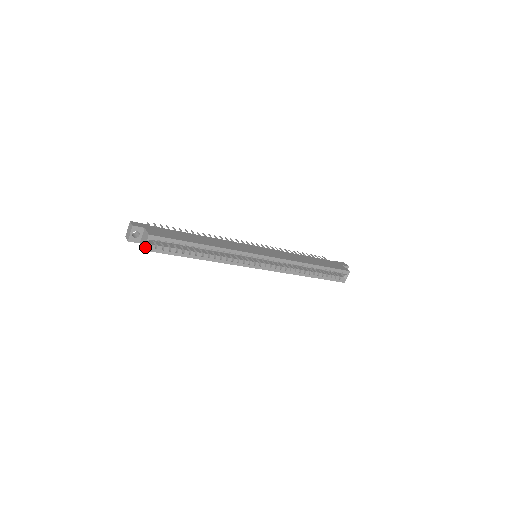
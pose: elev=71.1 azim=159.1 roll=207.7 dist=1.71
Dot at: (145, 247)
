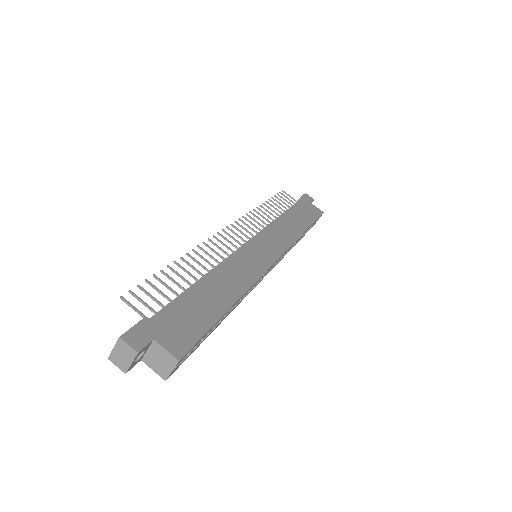
Dot at: (168, 376)
